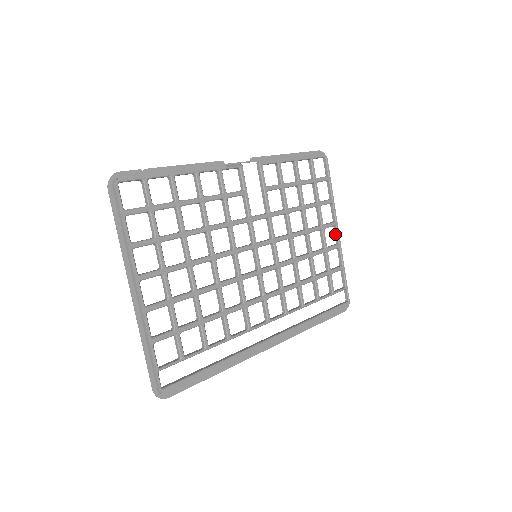
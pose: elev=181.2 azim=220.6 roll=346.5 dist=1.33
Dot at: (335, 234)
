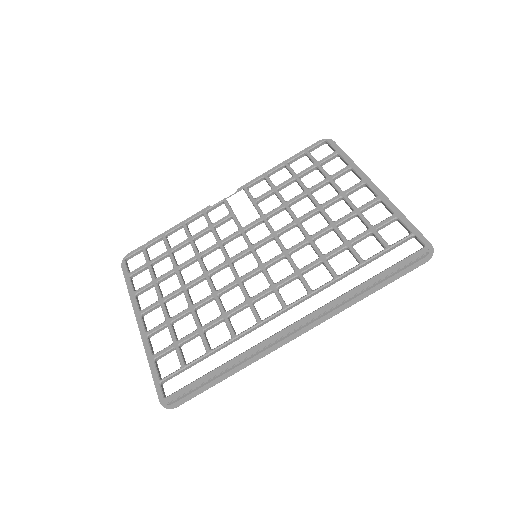
Dot at: occluded
